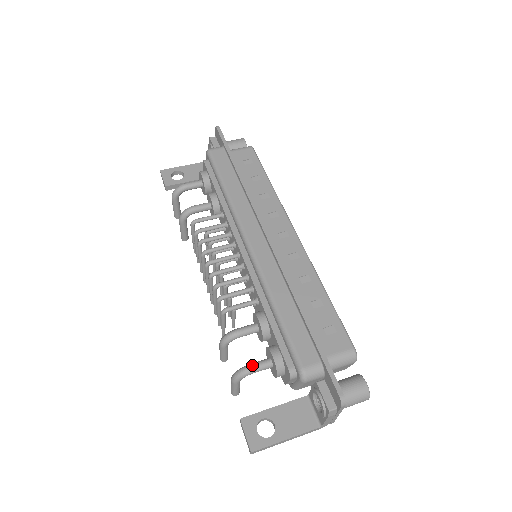
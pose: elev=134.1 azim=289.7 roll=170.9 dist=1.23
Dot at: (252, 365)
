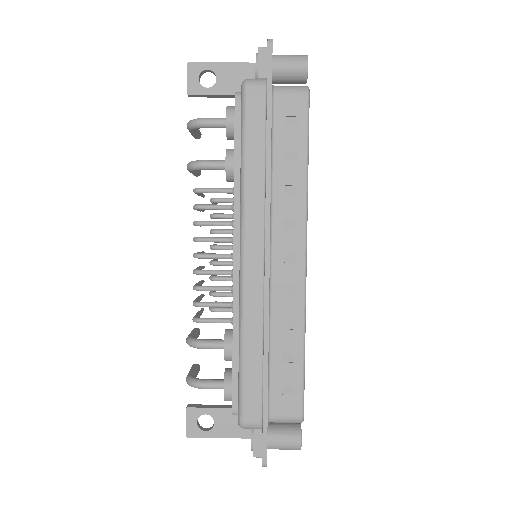
Dot at: (204, 384)
